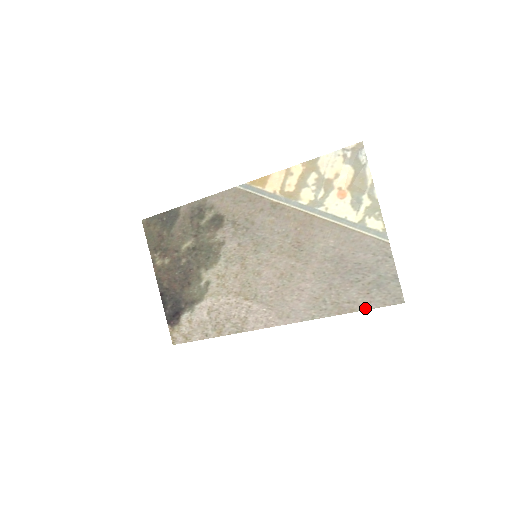
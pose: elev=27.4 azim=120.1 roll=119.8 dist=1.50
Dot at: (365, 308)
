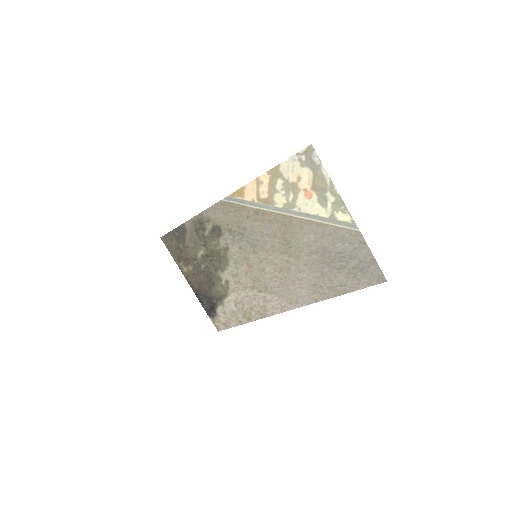
Dot at: (355, 289)
